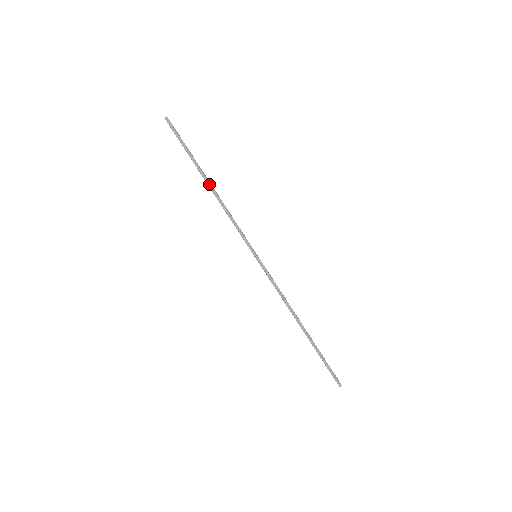
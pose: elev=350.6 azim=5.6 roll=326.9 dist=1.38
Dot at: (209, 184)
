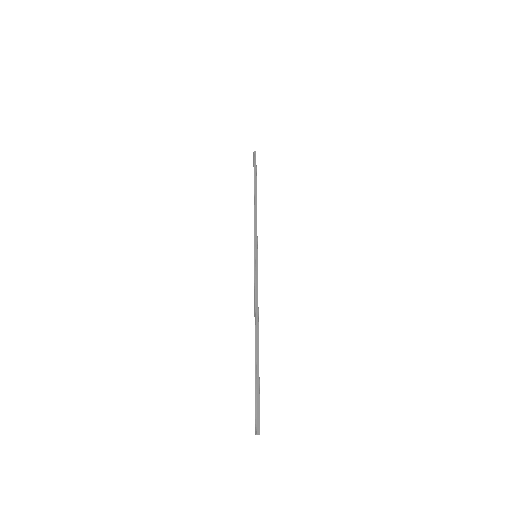
Dot at: (256, 194)
